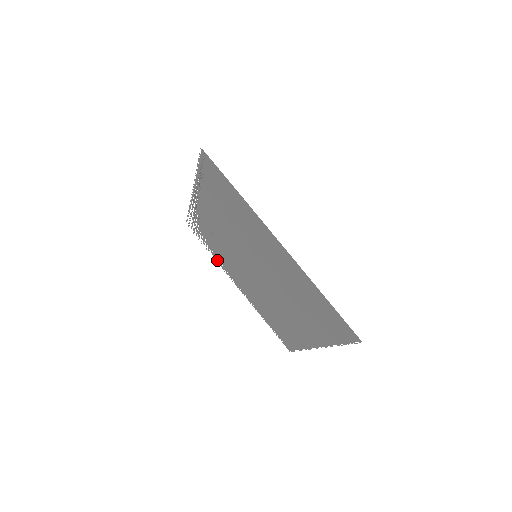
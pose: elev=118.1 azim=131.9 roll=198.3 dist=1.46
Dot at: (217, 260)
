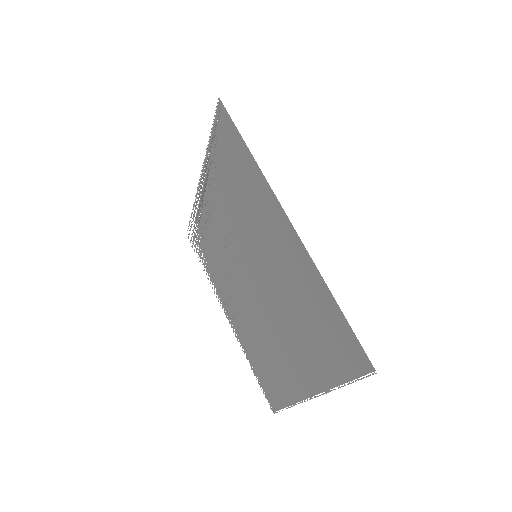
Dot at: (211, 281)
